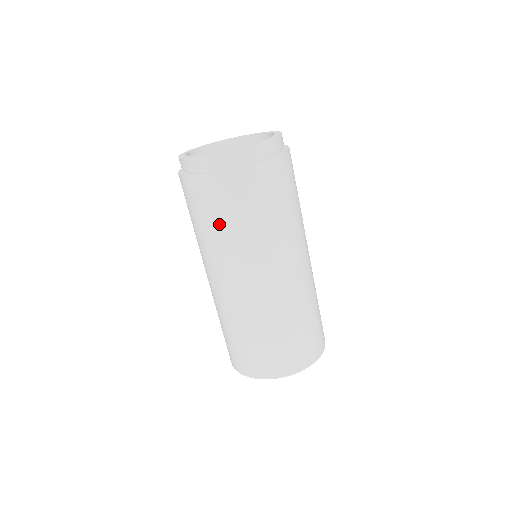
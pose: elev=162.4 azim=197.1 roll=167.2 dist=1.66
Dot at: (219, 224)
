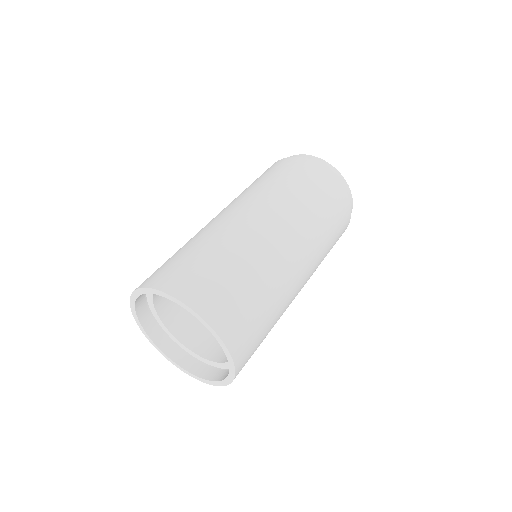
Dot at: (280, 179)
